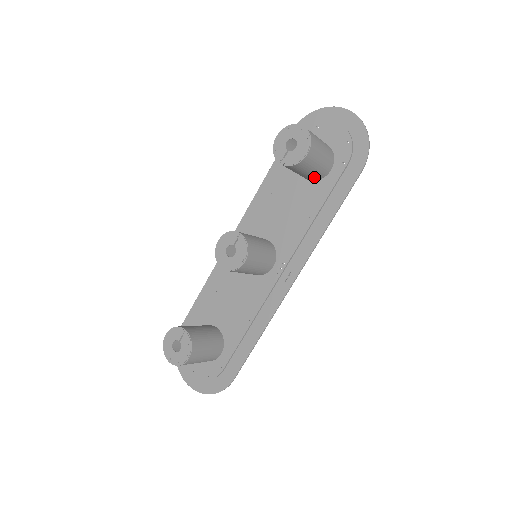
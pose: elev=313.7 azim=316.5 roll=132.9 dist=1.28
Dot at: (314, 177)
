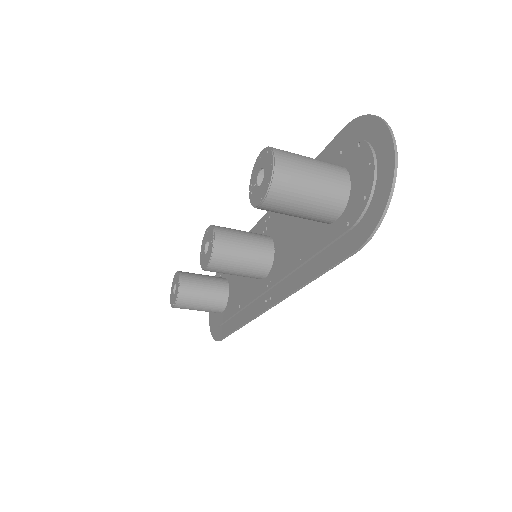
Dot at: occluded
